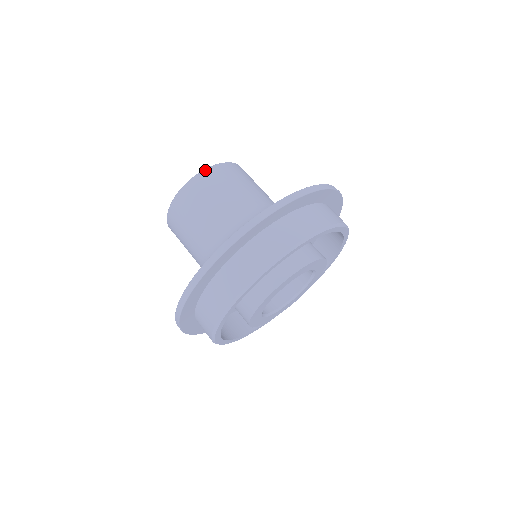
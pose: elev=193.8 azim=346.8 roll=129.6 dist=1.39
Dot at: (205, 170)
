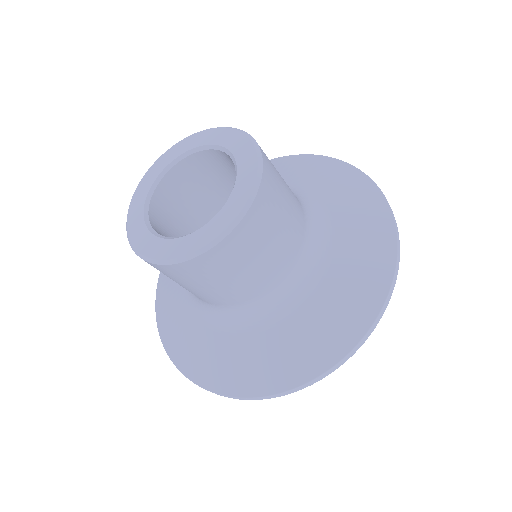
Dot at: (260, 186)
